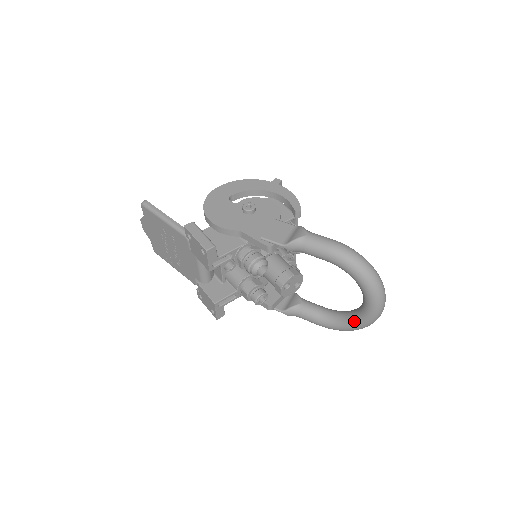
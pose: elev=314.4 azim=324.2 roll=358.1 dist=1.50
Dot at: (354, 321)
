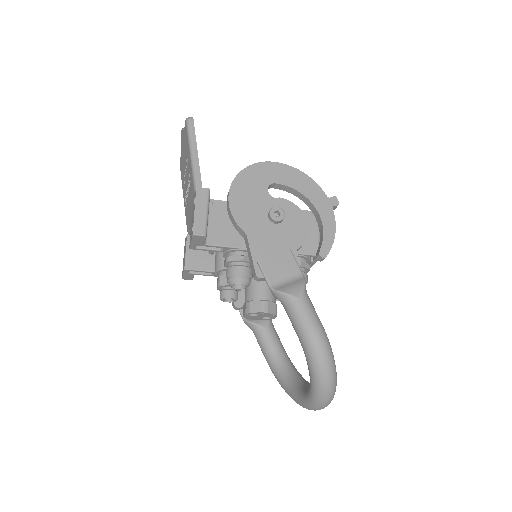
Dot at: (290, 389)
